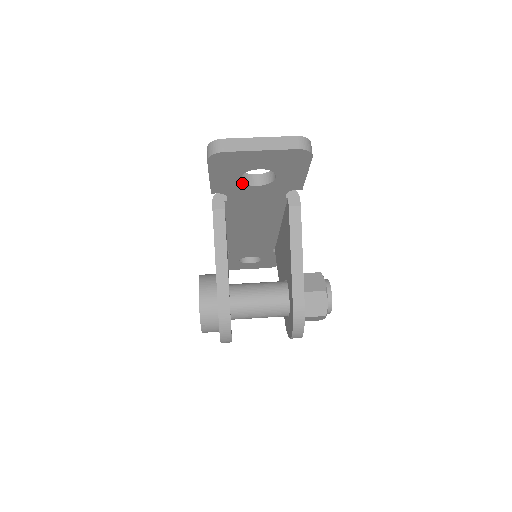
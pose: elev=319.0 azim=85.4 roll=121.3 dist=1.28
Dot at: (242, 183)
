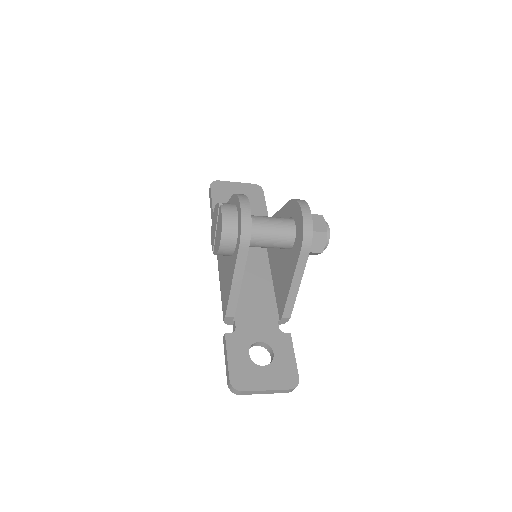
Dot at: occluded
